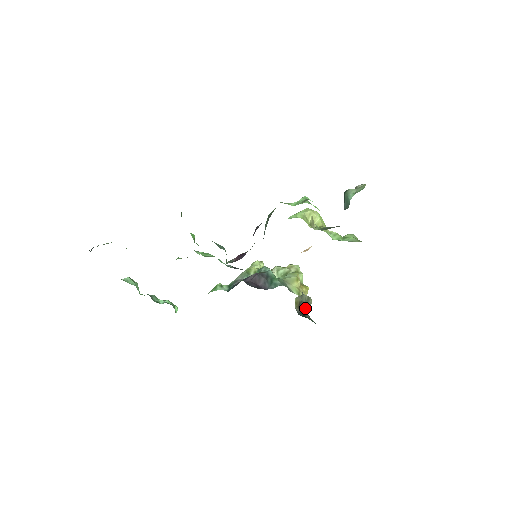
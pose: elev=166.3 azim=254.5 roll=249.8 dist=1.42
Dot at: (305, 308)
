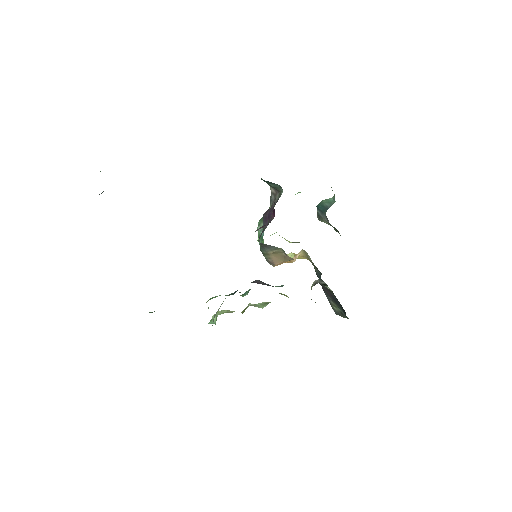
Dot at: occluded
